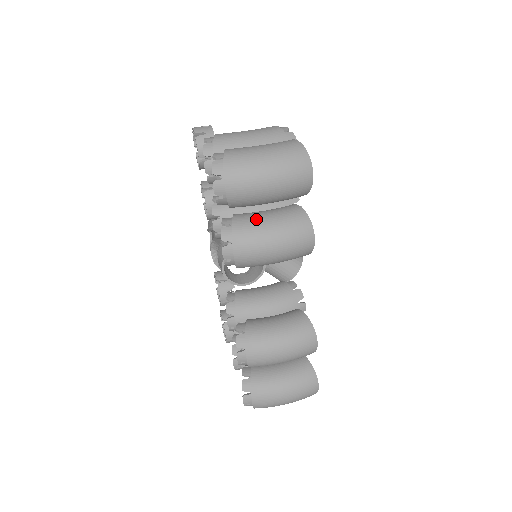
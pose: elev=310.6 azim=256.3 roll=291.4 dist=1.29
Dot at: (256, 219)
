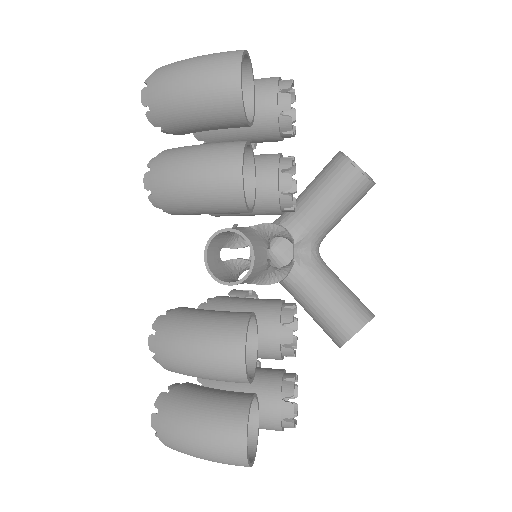
Dot at: (187, 146)
